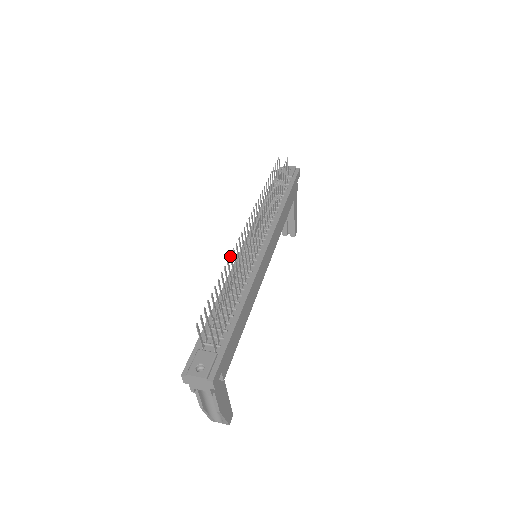
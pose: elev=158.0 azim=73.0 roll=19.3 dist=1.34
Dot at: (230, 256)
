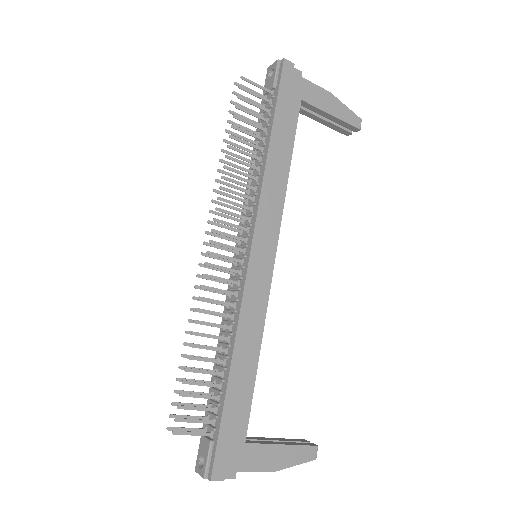
Dot at: occluded
